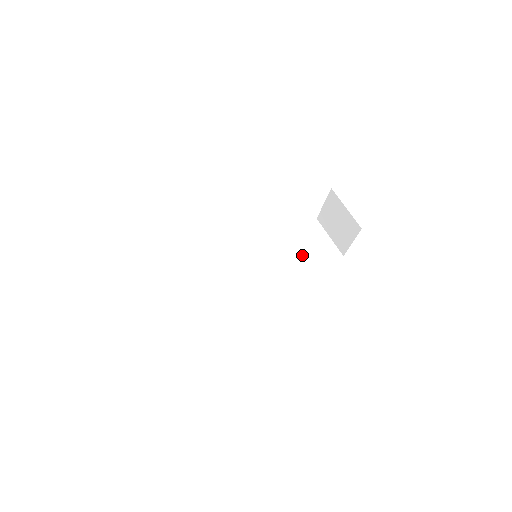
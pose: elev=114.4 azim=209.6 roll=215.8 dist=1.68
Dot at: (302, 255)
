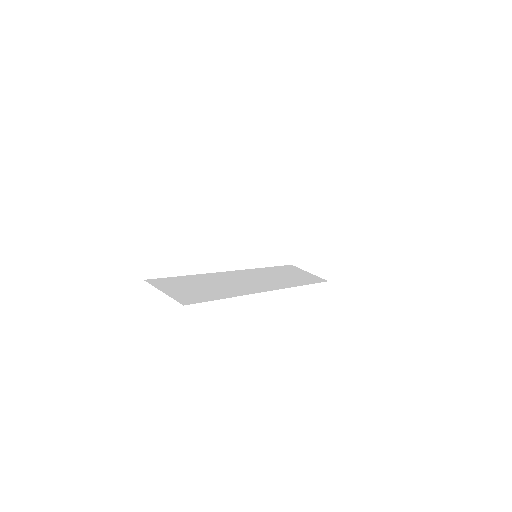
Dot at: (292, 278)
